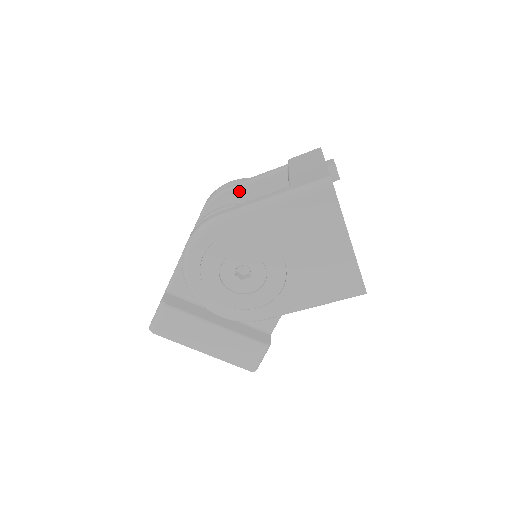
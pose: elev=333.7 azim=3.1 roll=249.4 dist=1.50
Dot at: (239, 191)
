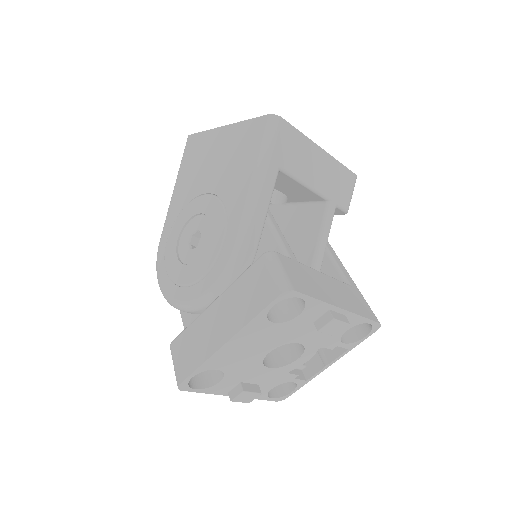
Dot at: occluded
